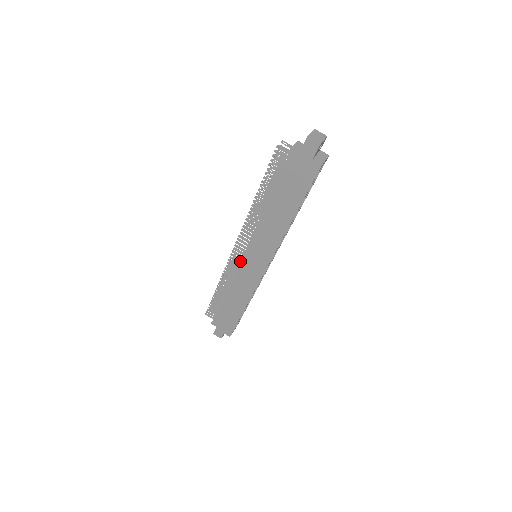
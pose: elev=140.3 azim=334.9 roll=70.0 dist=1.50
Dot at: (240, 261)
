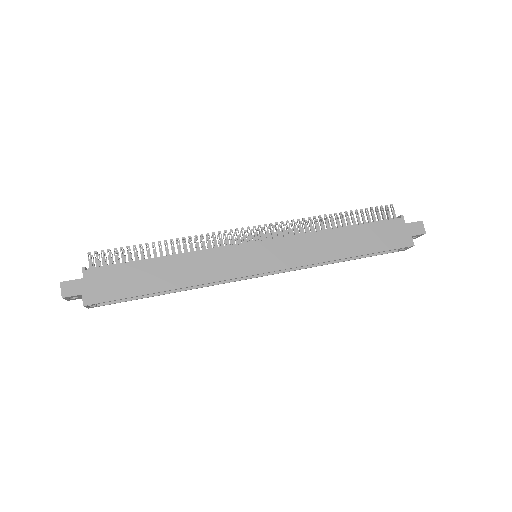
Dot at: (233, 244)
